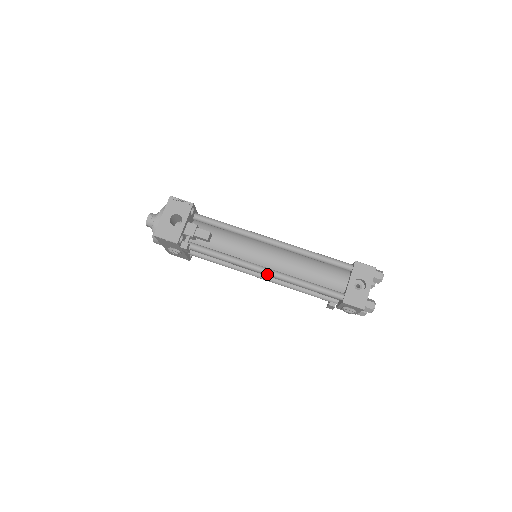
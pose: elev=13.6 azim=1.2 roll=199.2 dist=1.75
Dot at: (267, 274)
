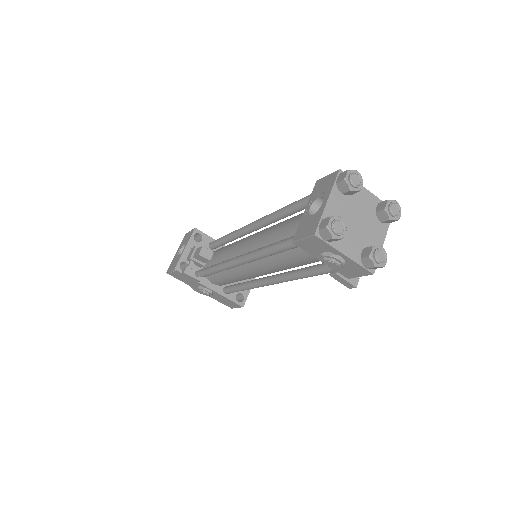
Dot at: (240, 261)
